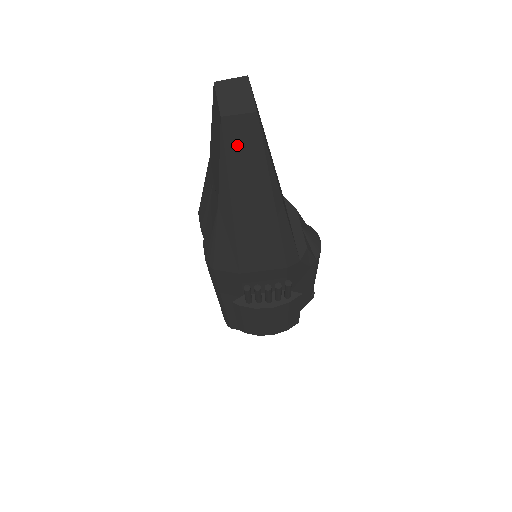
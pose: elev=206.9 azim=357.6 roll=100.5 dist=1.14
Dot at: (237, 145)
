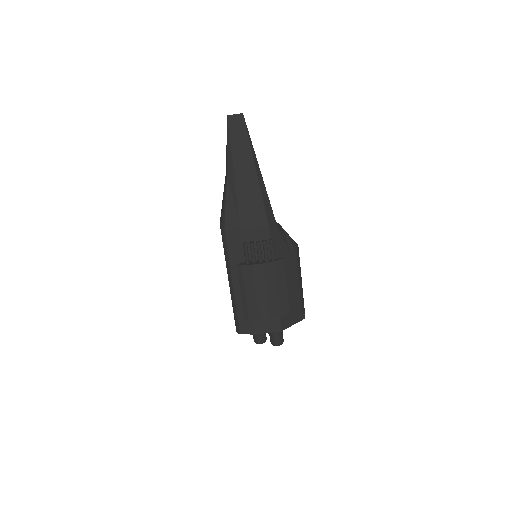
Dot at: (235, 131)
